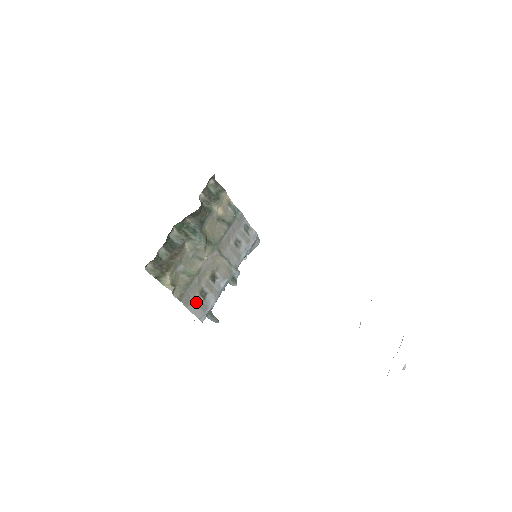
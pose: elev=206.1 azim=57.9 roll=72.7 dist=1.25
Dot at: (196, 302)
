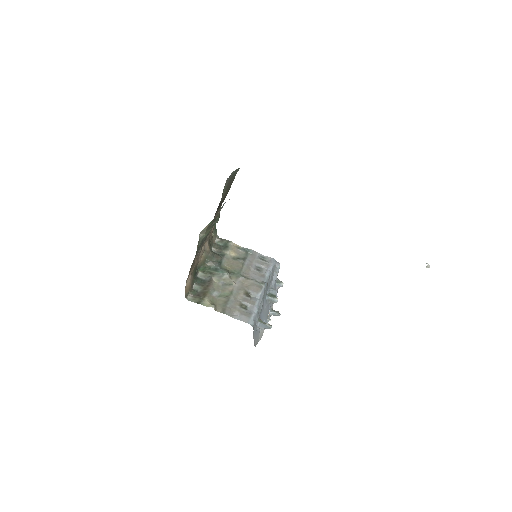
Dot at: (239, 312)
